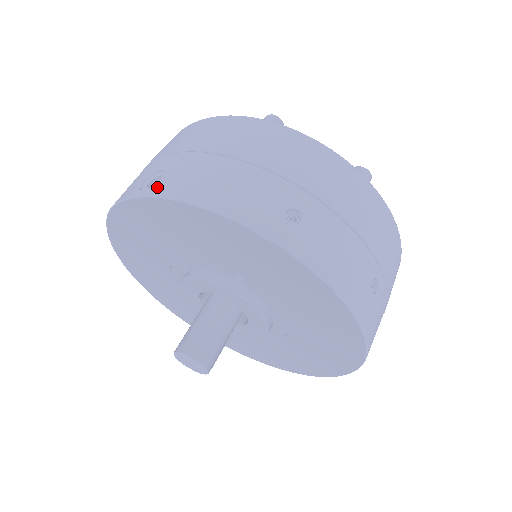
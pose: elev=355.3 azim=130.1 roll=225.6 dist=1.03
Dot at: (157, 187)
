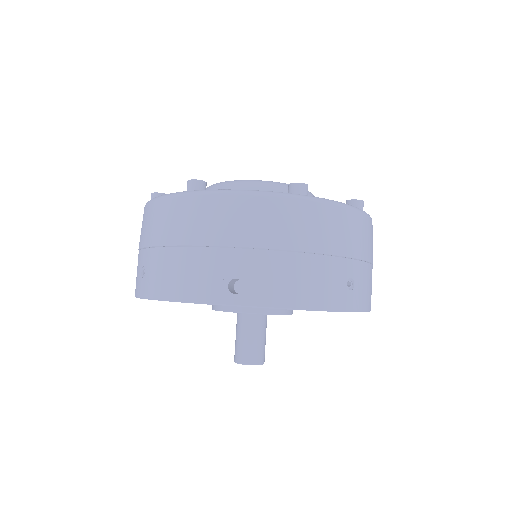
Dot at: (248, 296)
